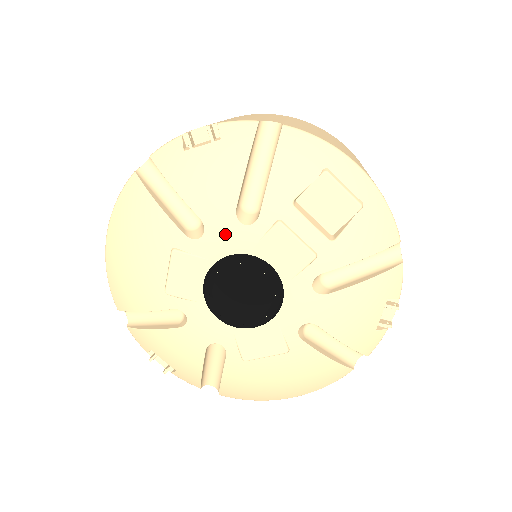
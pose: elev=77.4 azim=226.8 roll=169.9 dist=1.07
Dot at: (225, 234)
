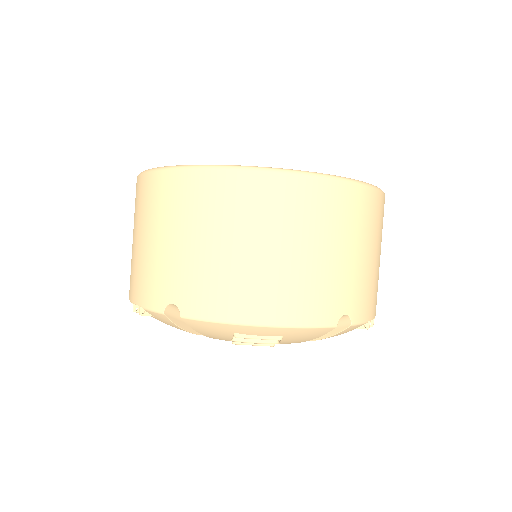
Dot at: occluded
